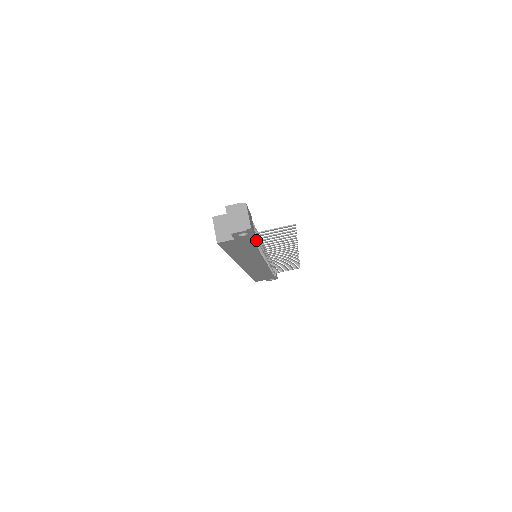
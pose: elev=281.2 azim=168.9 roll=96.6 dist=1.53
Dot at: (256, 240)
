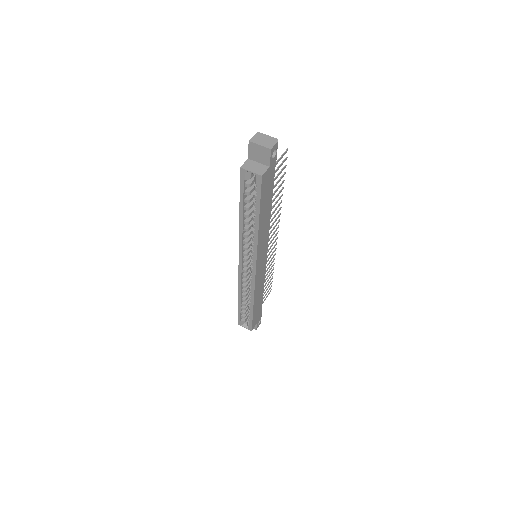
Dot at: occluded
